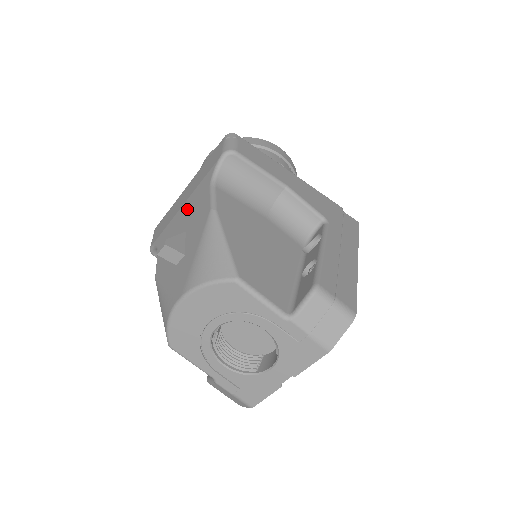
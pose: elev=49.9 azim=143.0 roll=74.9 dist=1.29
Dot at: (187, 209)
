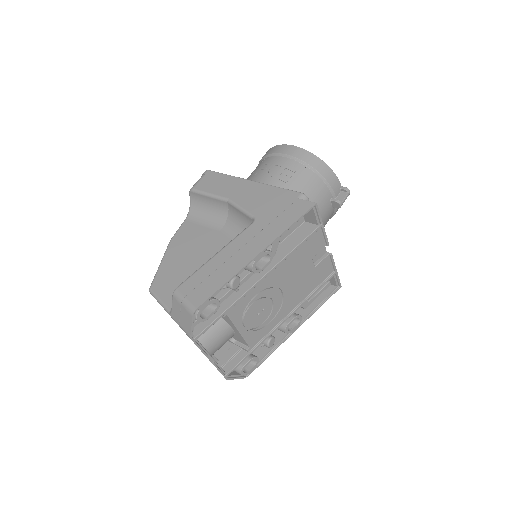
Dot at: occluded
